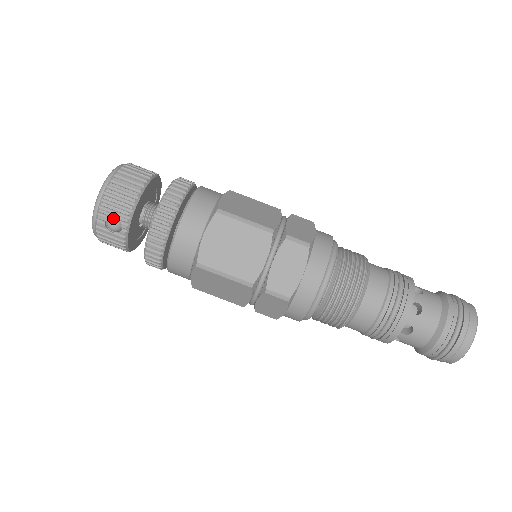
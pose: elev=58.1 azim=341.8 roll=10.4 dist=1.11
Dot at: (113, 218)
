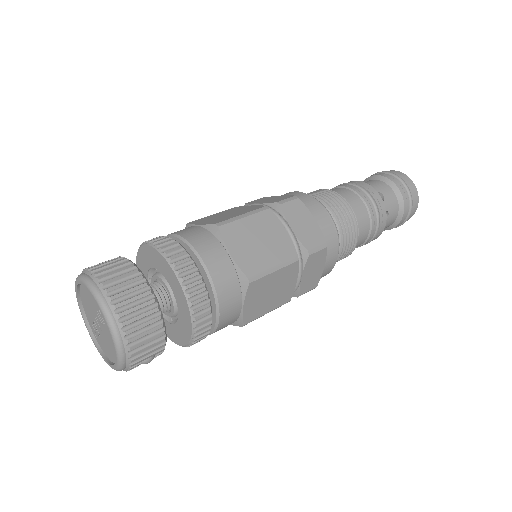
Dot at: (146, 357)
